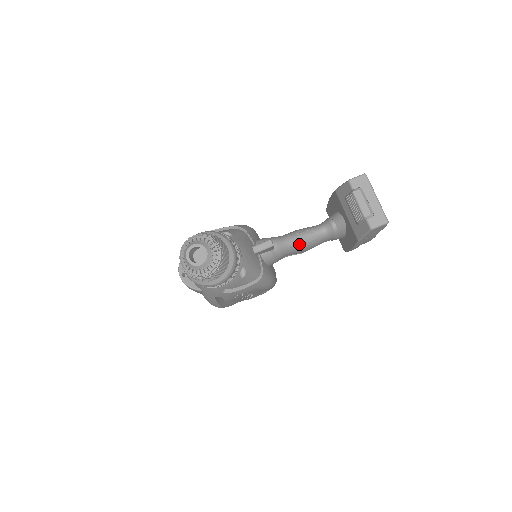
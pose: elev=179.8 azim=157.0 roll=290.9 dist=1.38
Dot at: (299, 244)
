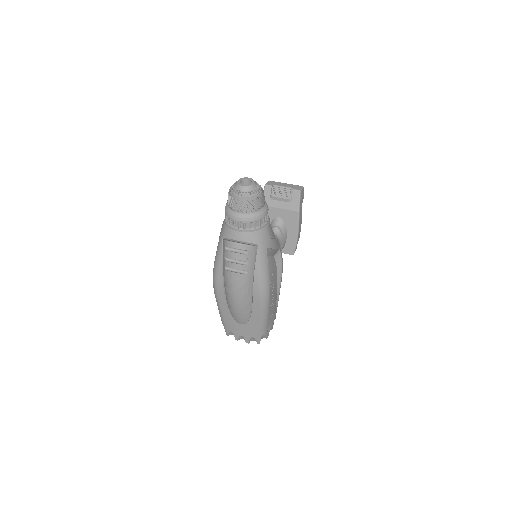
Dot at: occluded
